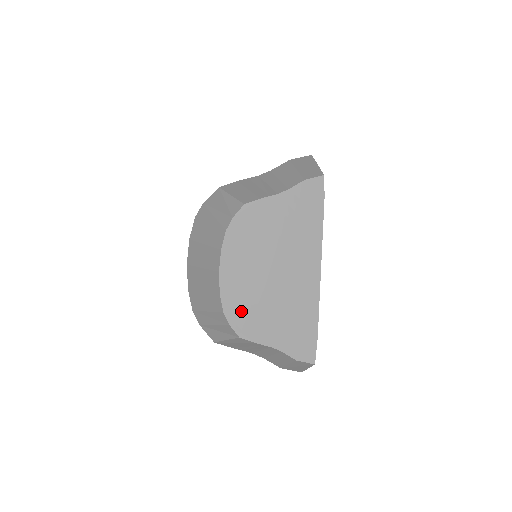
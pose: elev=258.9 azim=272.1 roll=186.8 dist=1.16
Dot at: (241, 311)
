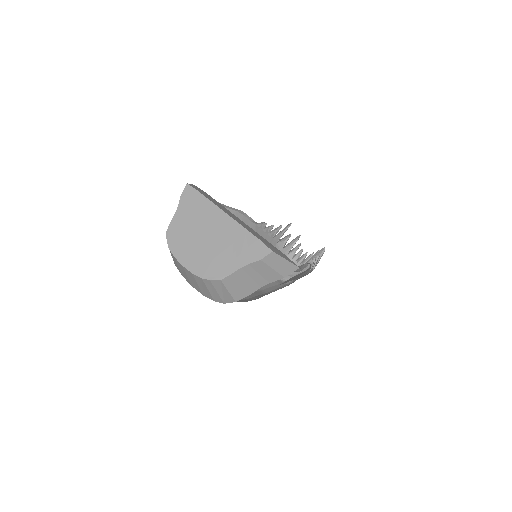
Dot at: (209, 269)
